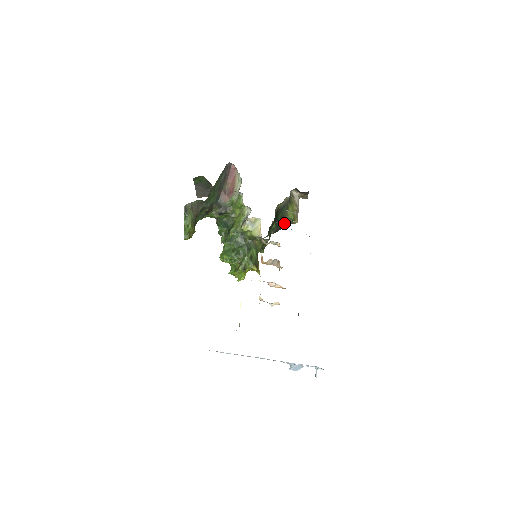
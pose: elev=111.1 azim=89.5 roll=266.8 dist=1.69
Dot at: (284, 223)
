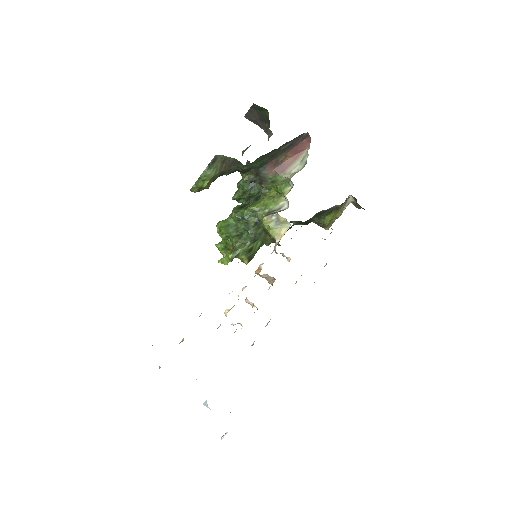
Dot at: (314, 221)
